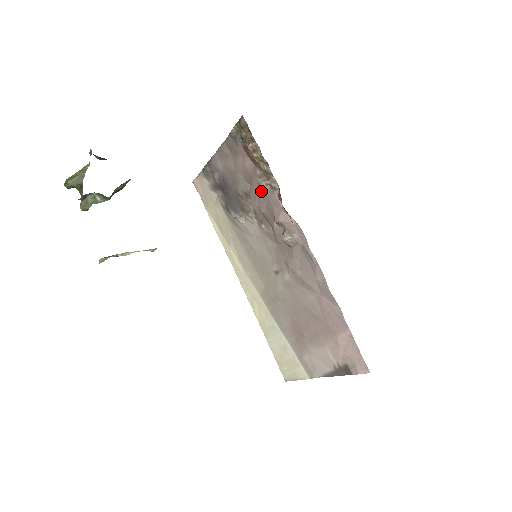
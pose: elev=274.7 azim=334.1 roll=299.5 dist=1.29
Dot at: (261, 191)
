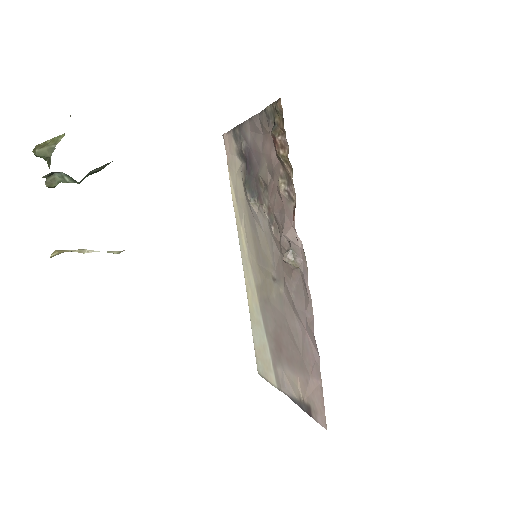
Dot at: (278, 193)
